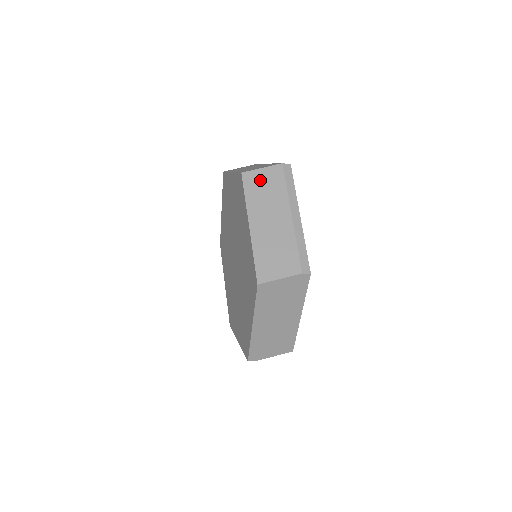
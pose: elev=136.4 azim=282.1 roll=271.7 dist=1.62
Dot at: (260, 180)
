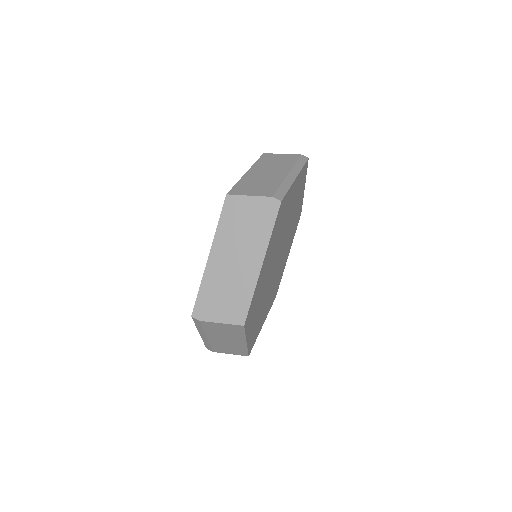
Dot at: (276, 157)
